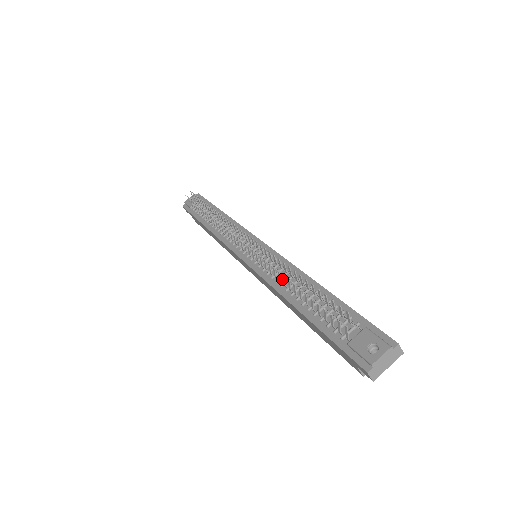
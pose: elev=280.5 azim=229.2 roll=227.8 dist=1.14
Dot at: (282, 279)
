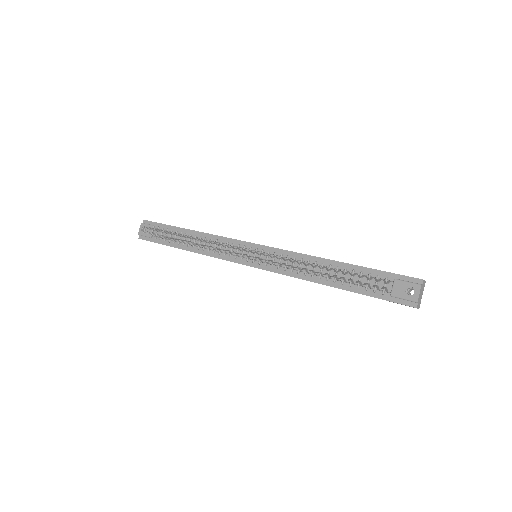
Dot at: occluded
